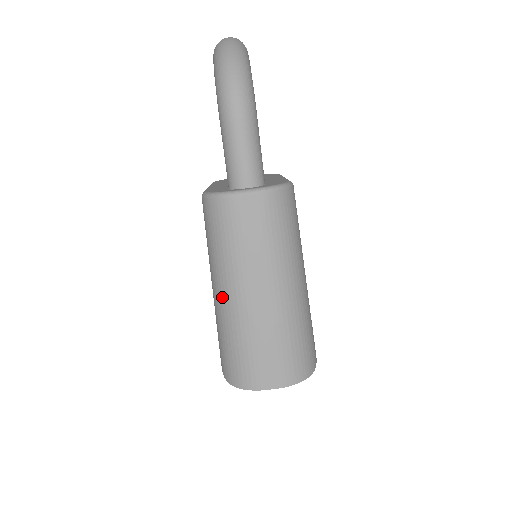
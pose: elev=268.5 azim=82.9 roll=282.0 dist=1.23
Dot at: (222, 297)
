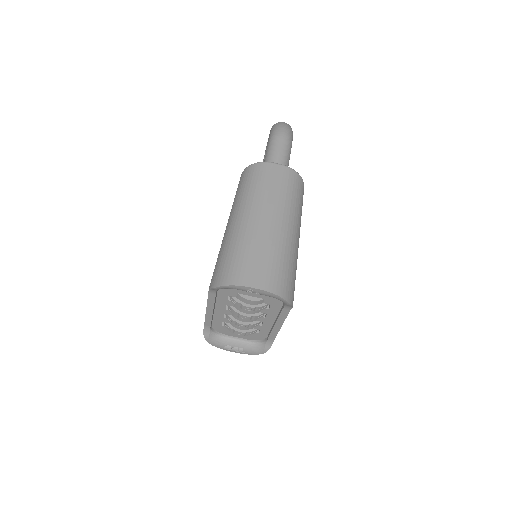
Dot at: (236, 221)
